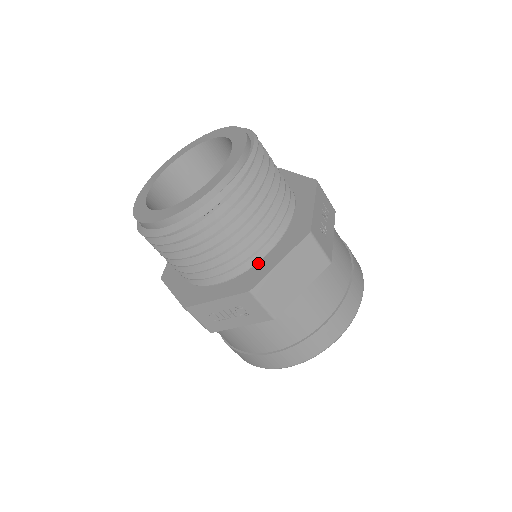
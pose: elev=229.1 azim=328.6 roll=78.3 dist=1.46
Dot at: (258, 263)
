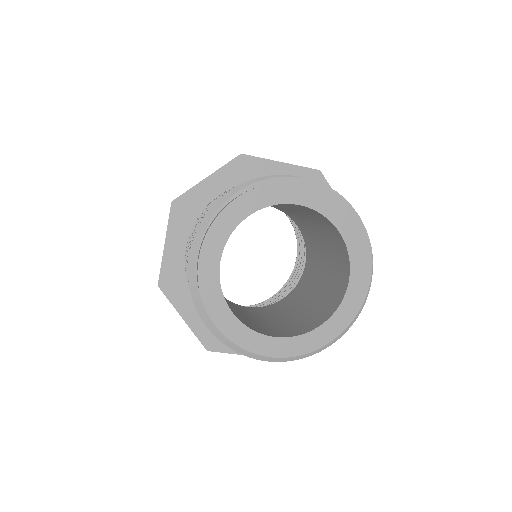
Dot at: occluded
